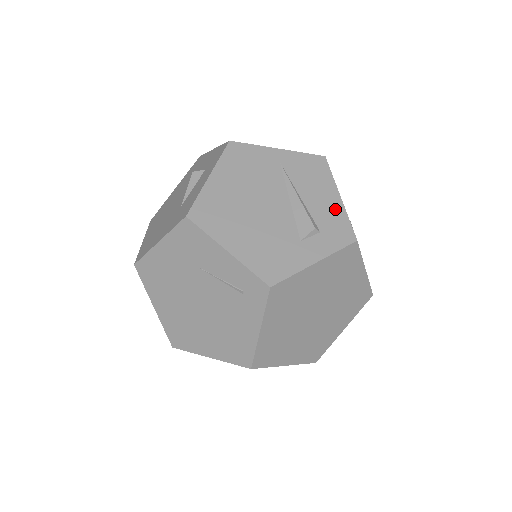
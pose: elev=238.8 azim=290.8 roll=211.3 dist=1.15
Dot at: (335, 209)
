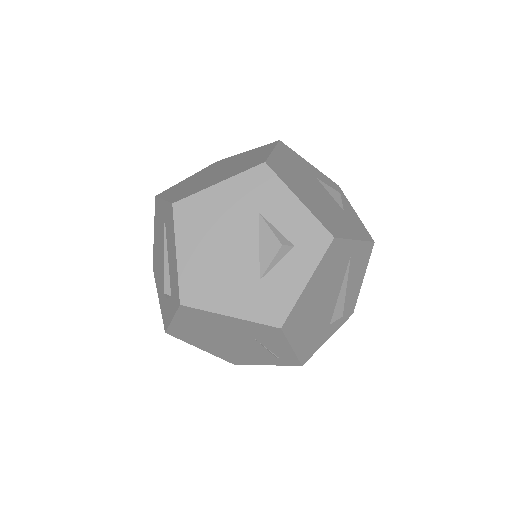
Dot at: (356, 292)
